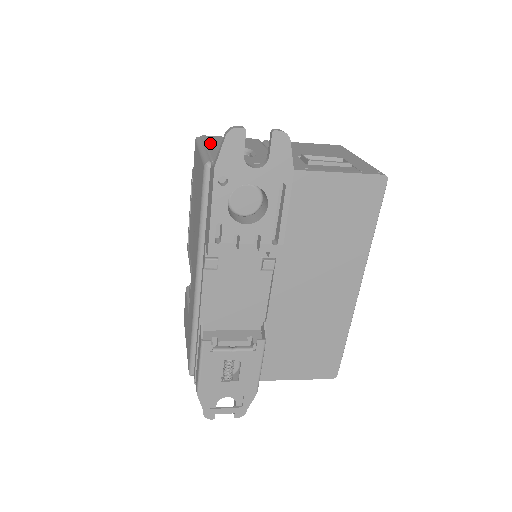
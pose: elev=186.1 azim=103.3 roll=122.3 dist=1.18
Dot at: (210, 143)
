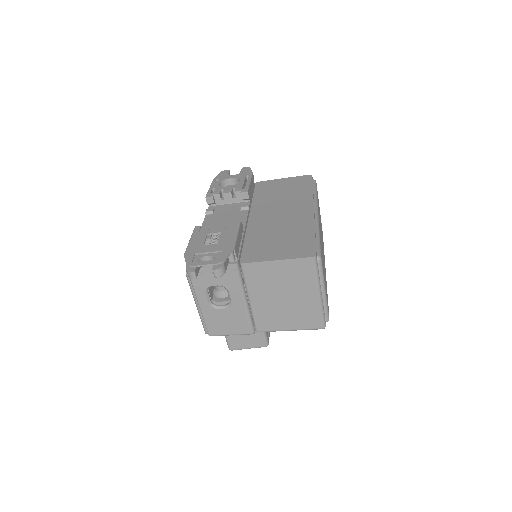
Dot at: occluded
